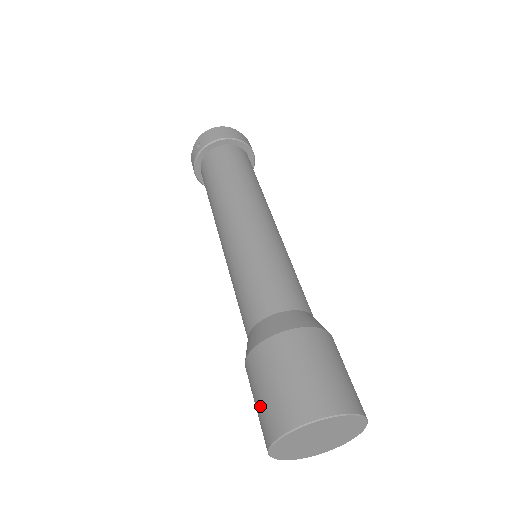
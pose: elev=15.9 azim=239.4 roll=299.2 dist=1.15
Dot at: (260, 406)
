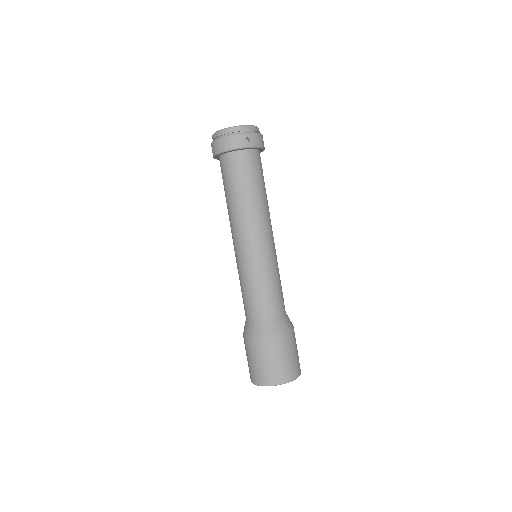
Dot at: occluded
